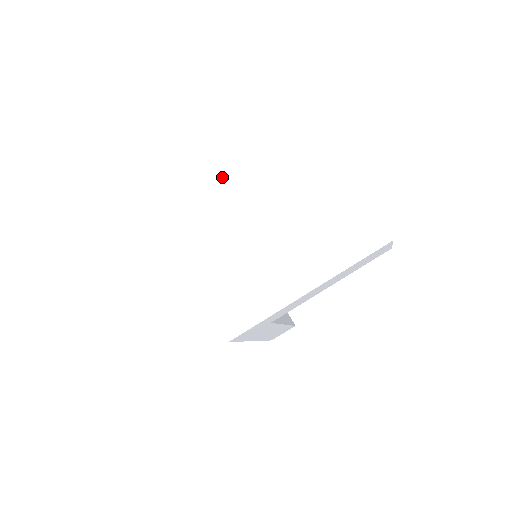
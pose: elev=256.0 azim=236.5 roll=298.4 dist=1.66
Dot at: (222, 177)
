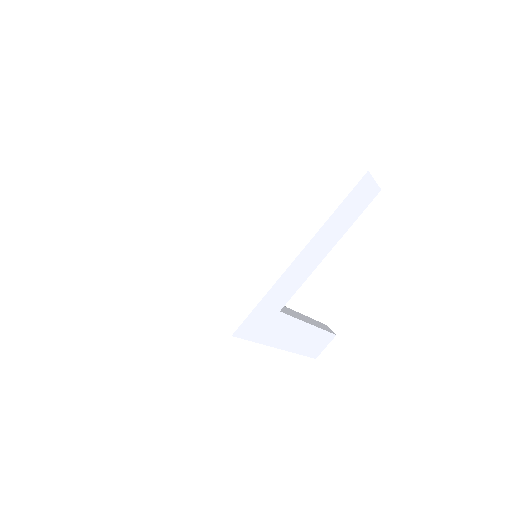
Dot at: (197, 185)
